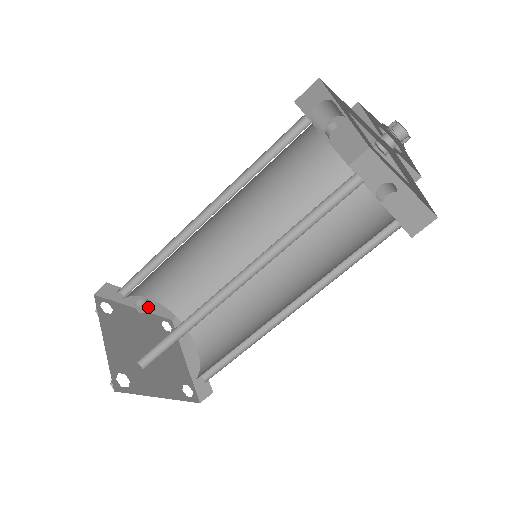
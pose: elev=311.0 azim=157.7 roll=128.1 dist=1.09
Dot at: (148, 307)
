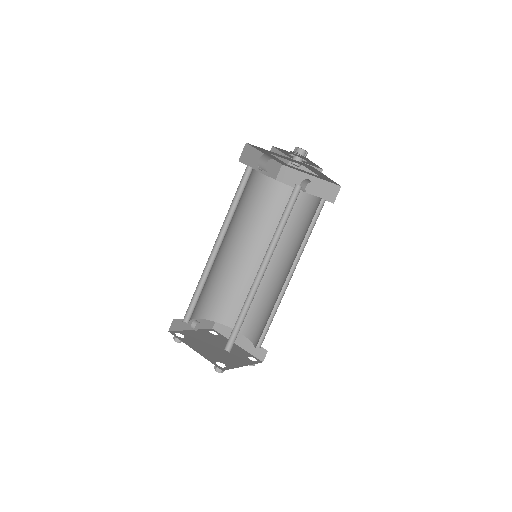
Dot at: (199, 324)
